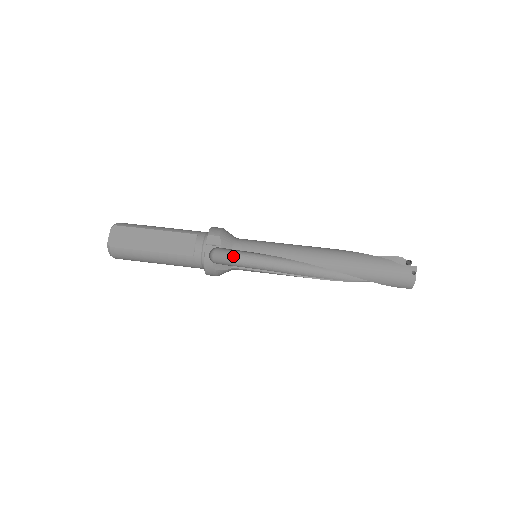
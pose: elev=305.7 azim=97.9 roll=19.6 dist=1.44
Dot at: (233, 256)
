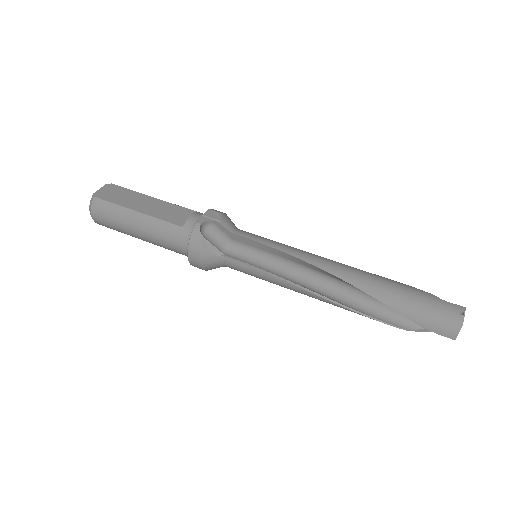
Dot at: (228, 249)
